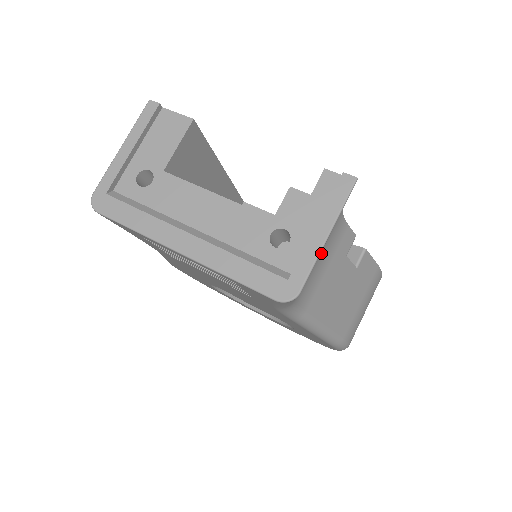
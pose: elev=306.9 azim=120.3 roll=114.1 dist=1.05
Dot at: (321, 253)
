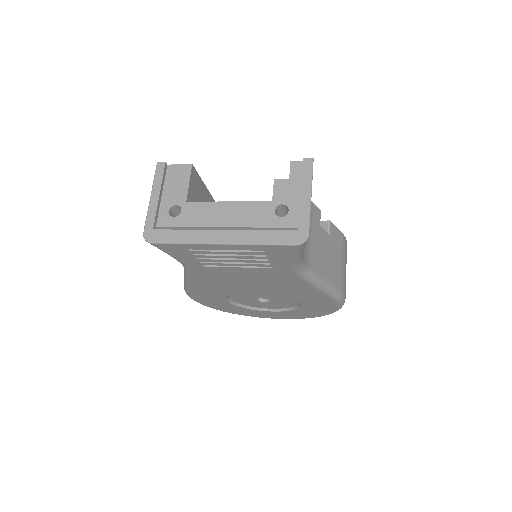
Dot at: occluded
